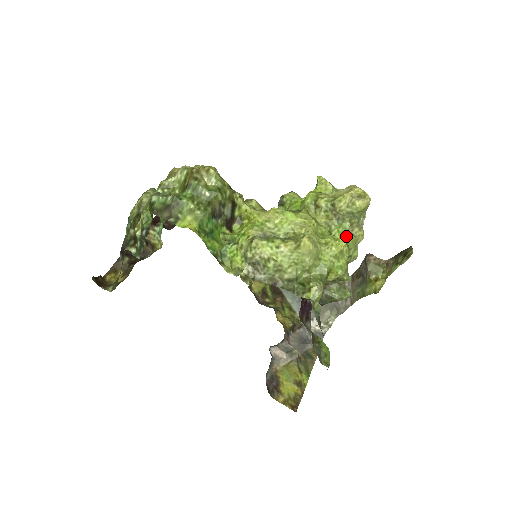
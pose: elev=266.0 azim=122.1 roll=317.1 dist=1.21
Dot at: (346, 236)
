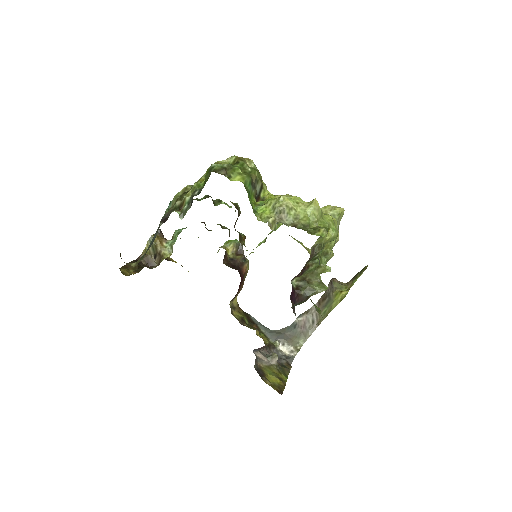
Dot at: occluded
